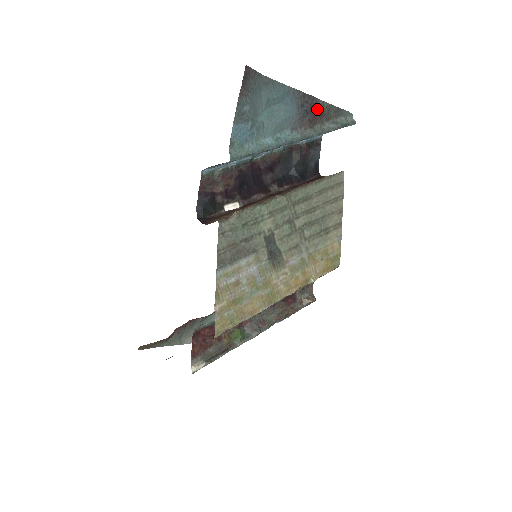
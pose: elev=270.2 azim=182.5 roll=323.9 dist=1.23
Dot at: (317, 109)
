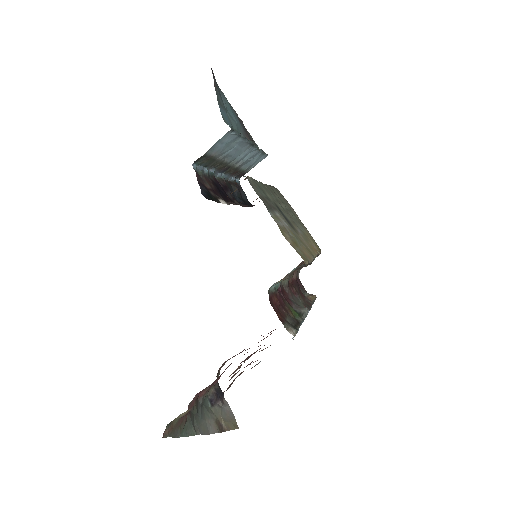
Dot at: (247, 133)
